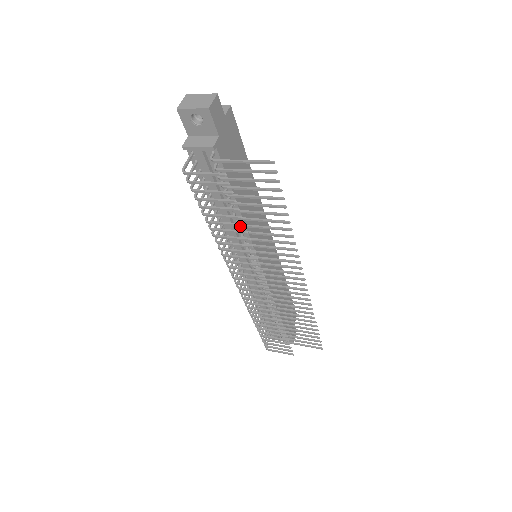
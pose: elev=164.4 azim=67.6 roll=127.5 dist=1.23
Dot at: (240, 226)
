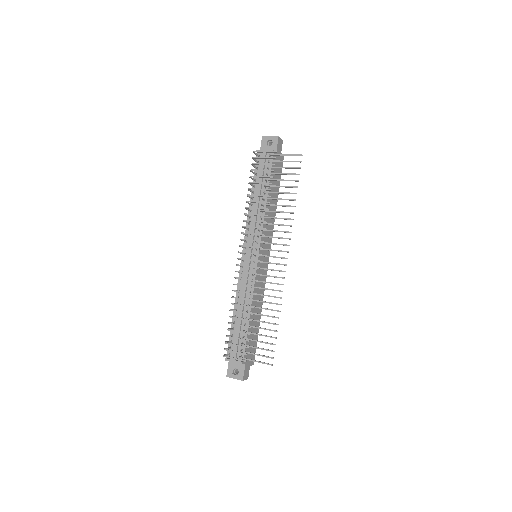
Dot at: (264, 204)
